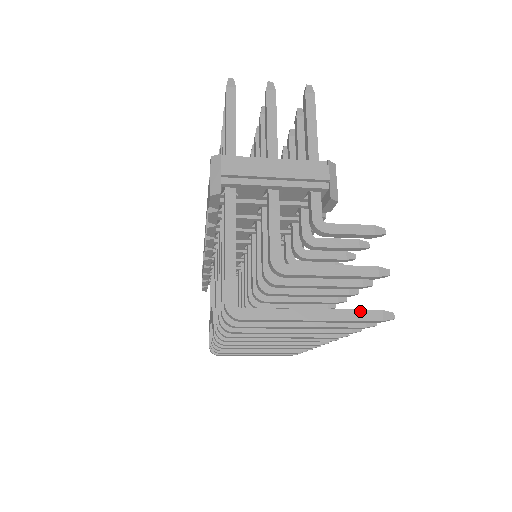
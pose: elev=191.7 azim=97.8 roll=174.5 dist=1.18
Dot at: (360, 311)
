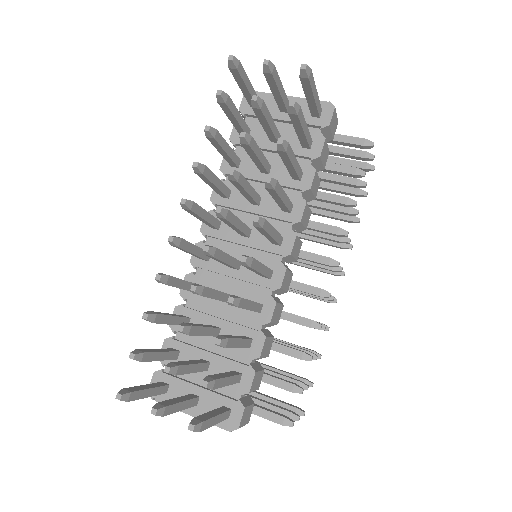
Dot at: occluded
